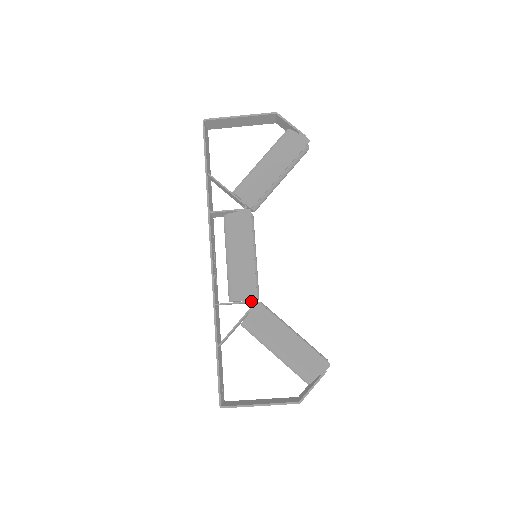
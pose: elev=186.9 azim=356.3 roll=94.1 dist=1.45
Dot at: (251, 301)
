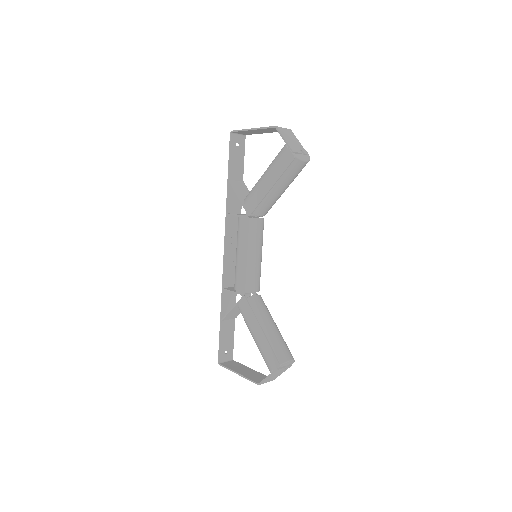
Dot at: (241, 294)
